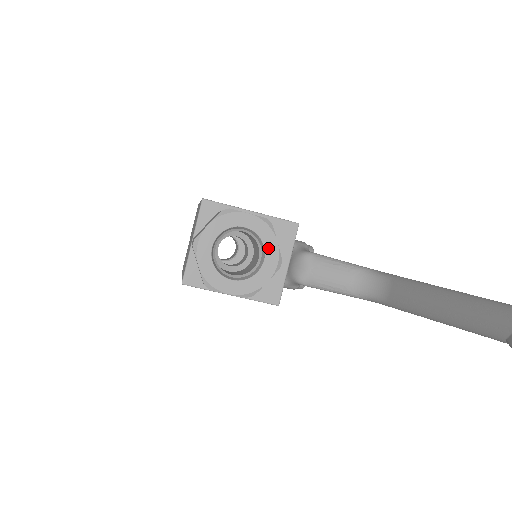
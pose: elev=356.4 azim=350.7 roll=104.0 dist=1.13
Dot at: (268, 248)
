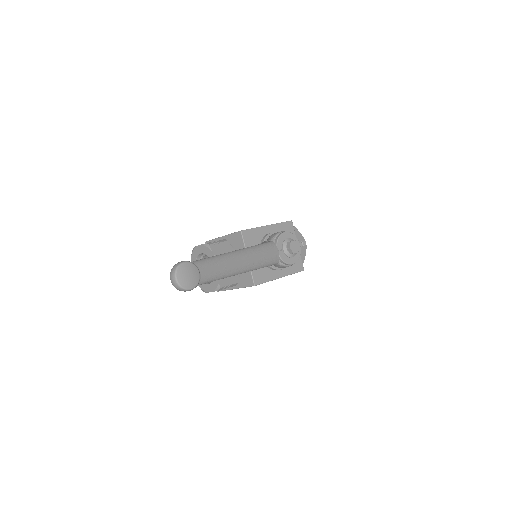
Dot at: occluded
